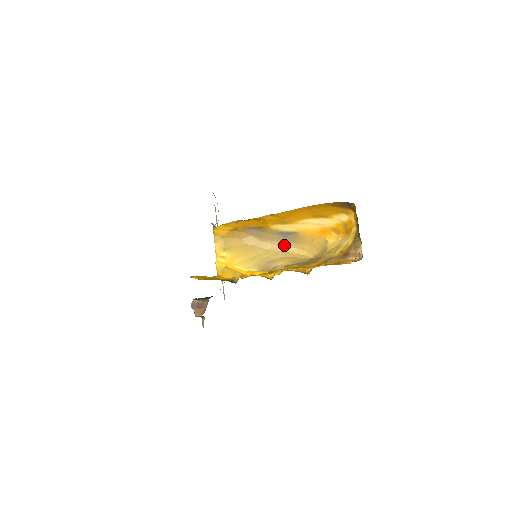
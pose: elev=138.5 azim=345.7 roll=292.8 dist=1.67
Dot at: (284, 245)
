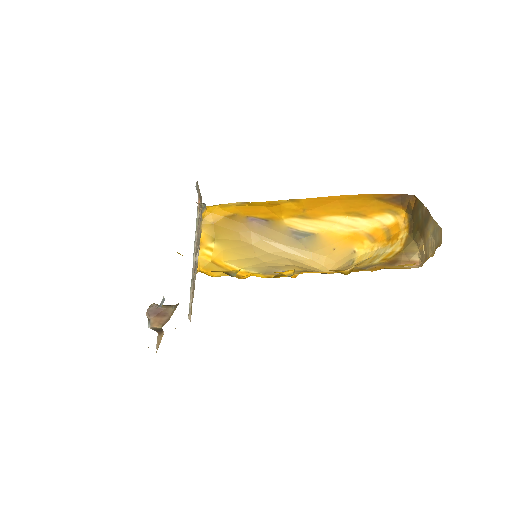
Dot at: (293, 251)
